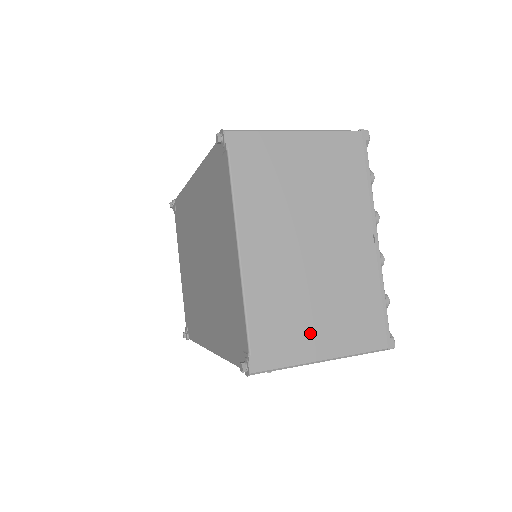
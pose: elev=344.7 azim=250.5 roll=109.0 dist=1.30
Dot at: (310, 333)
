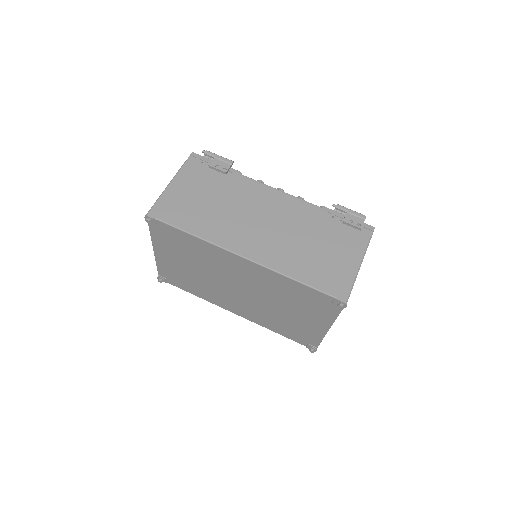
Dot at: occluded
